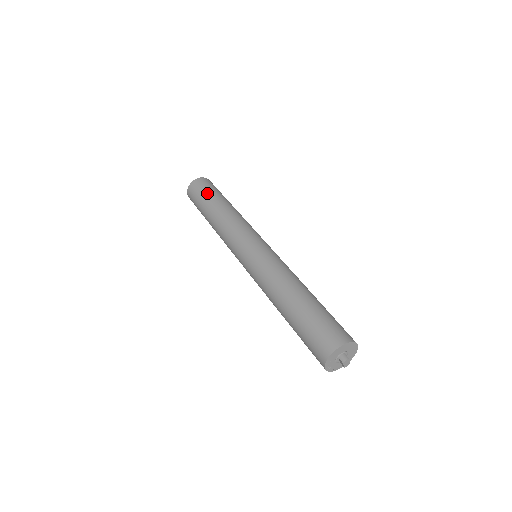
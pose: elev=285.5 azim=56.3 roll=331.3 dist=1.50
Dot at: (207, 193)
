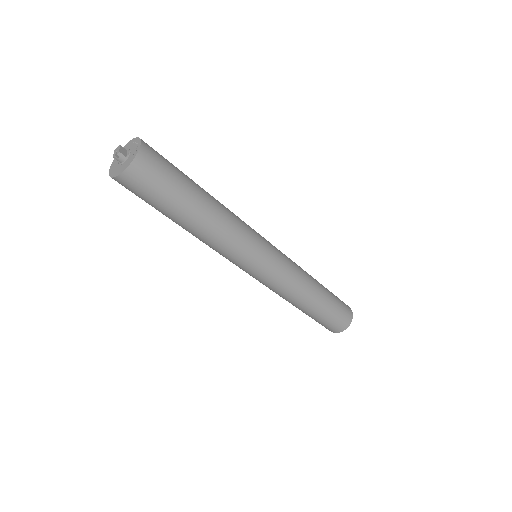
Dot at: (164, 201)
